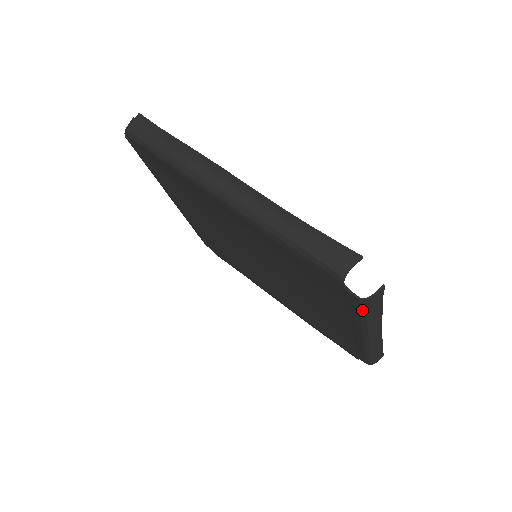
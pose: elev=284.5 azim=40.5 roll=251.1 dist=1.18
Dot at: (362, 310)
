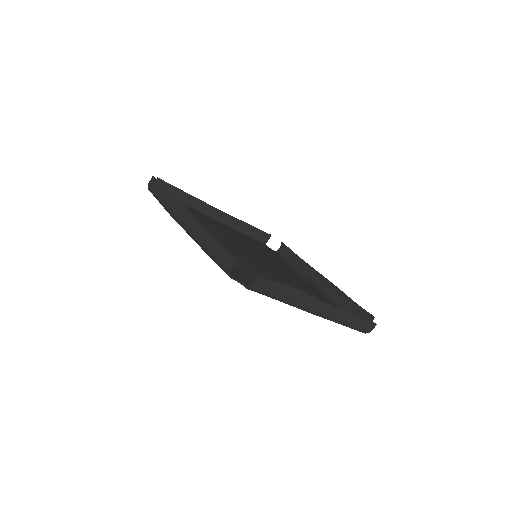
Dot at: occluded
